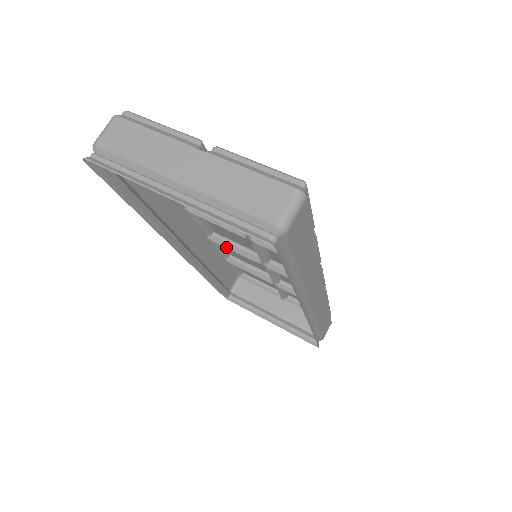
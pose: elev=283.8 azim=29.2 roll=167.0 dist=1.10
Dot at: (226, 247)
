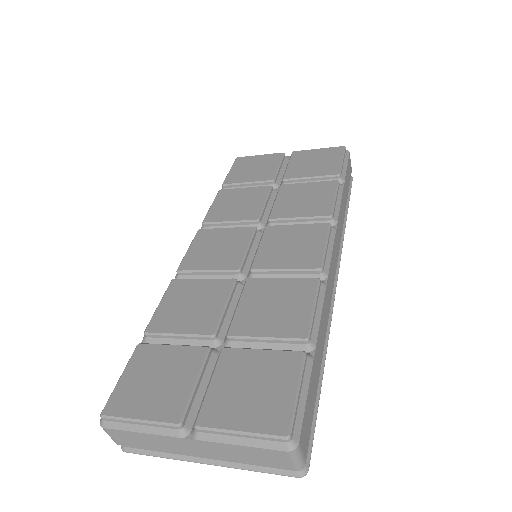
Dot at: occluded
